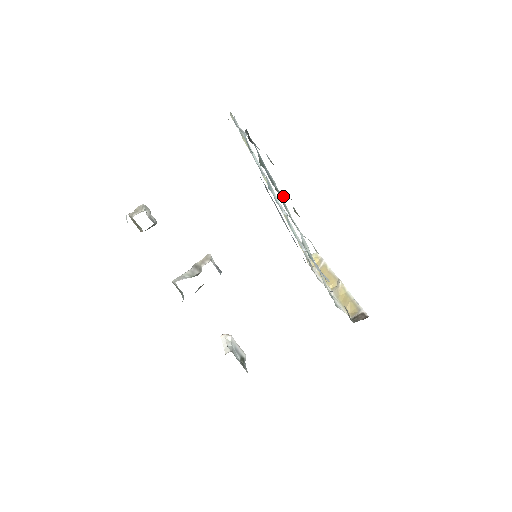
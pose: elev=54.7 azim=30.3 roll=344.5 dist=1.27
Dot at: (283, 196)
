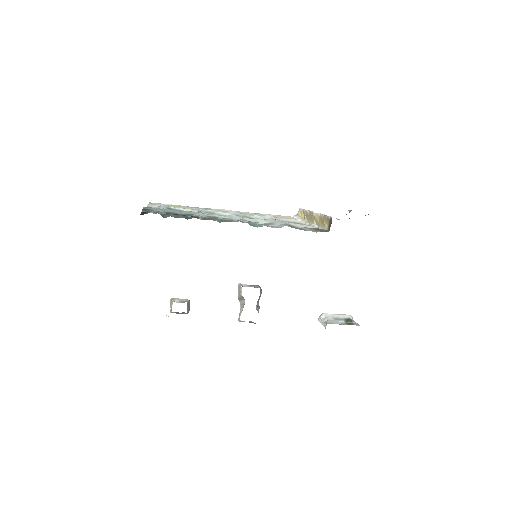
Dot at: occluded
